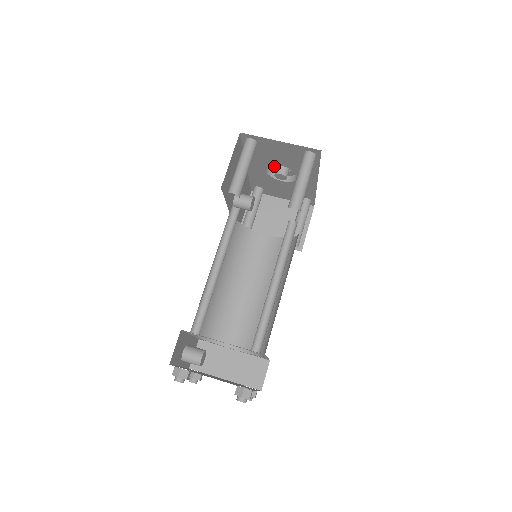
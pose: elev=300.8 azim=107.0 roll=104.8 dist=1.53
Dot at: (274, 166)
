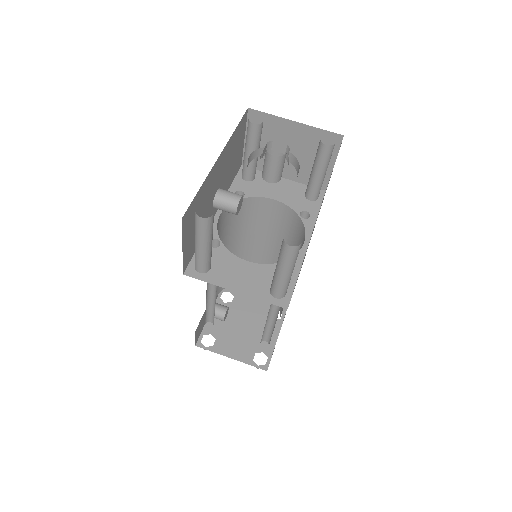
Dot at: (260, 156)
